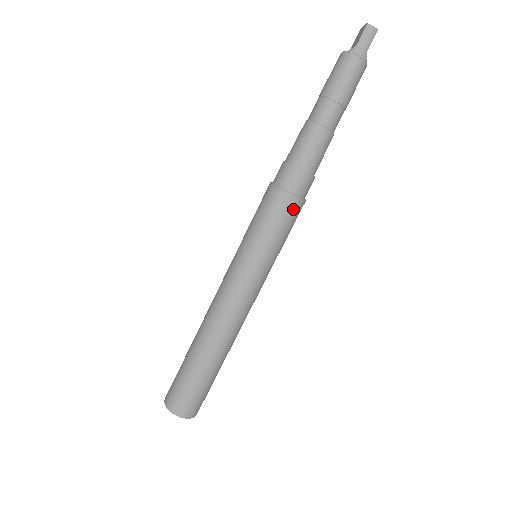
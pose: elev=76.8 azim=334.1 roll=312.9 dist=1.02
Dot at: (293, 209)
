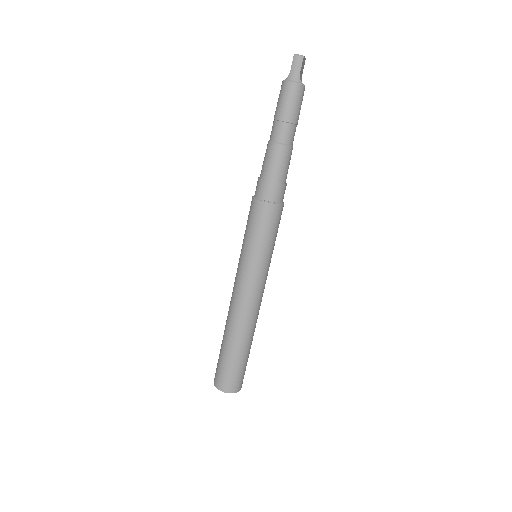
Dot at: (271, 213)
